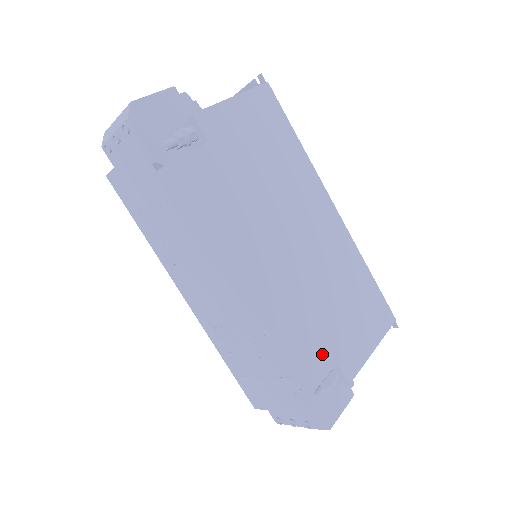
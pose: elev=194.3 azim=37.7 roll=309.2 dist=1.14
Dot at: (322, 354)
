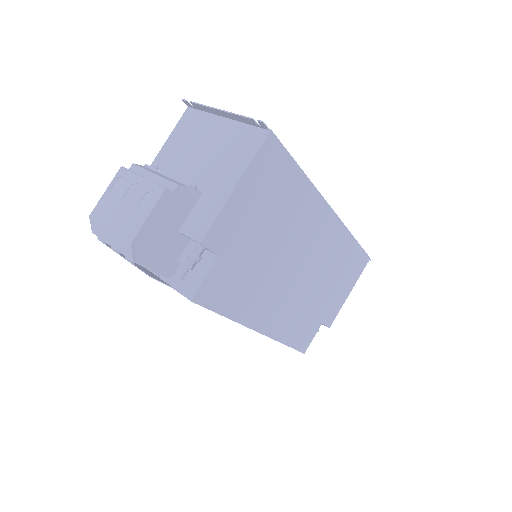
Dot at: (312, 327)
